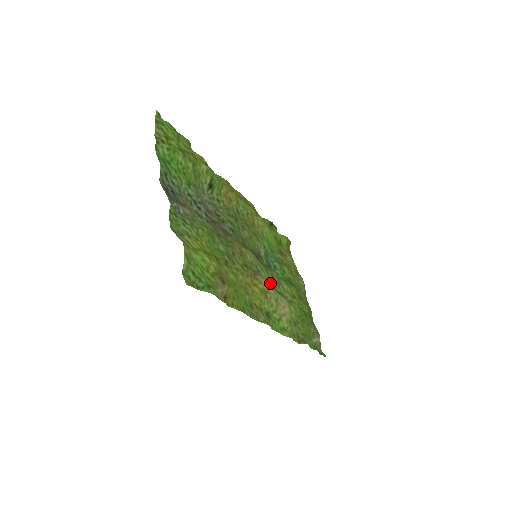
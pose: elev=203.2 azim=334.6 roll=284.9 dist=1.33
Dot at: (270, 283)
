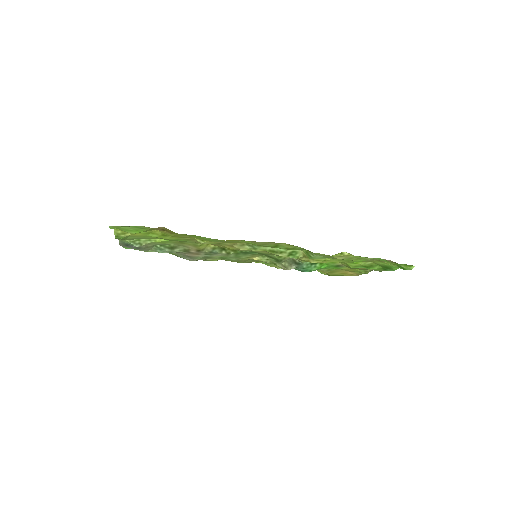
Dot at: occluded
